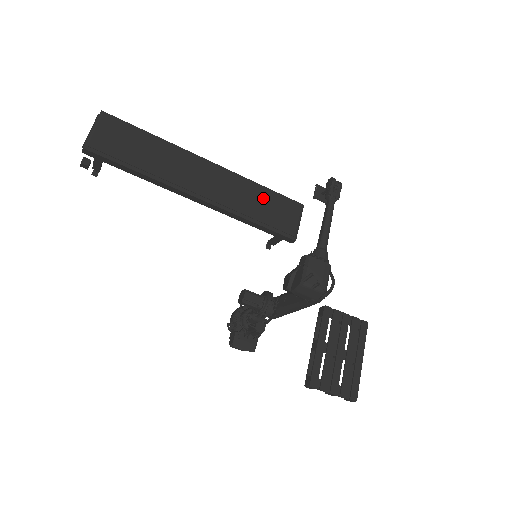
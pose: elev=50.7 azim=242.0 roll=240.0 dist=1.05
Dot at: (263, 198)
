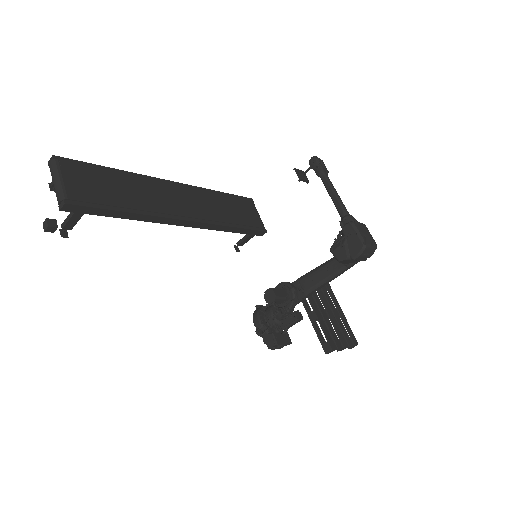
Dot at: (227, 203)
